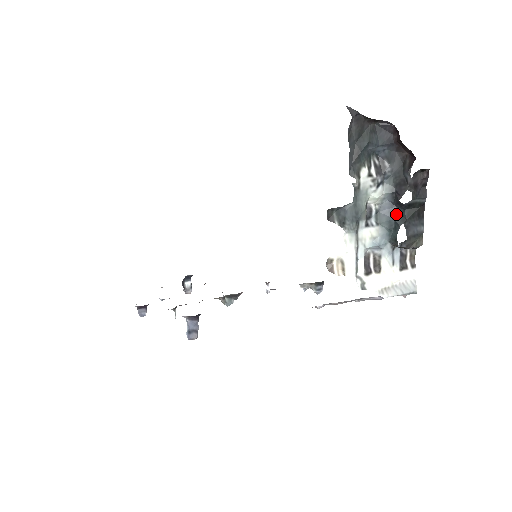
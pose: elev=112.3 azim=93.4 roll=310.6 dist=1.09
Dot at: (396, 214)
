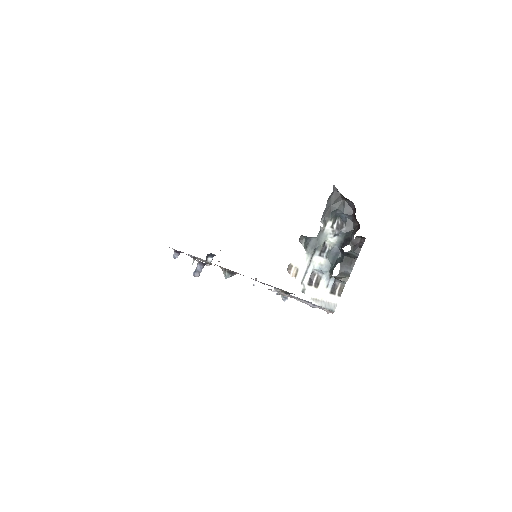
Dot at: (339, 256)
